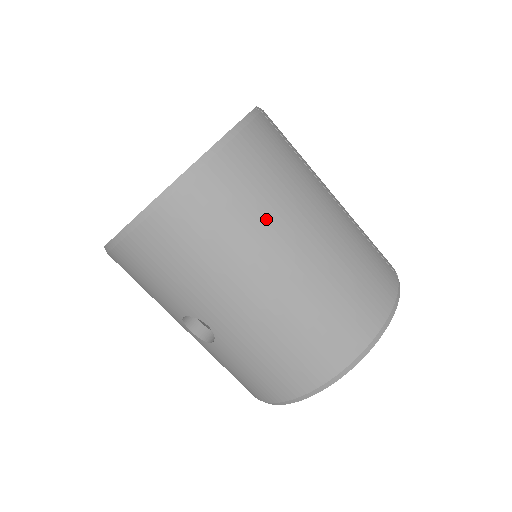
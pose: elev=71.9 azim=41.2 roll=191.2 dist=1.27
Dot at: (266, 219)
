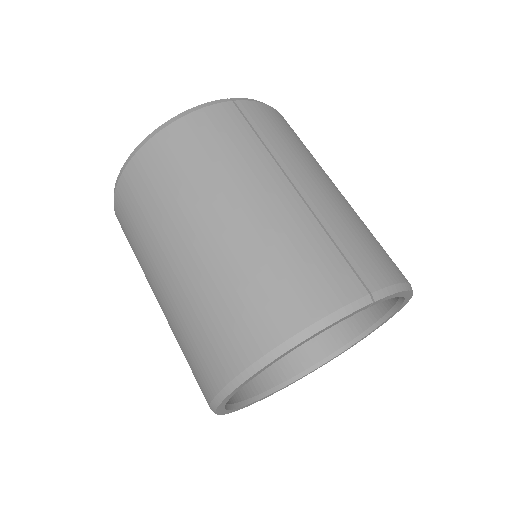
Dot at: (176, 199)
